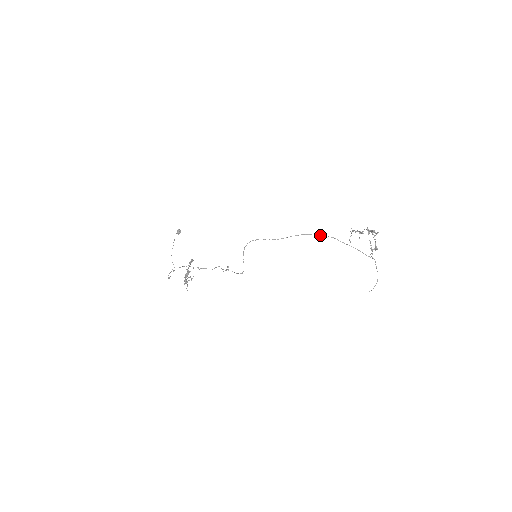
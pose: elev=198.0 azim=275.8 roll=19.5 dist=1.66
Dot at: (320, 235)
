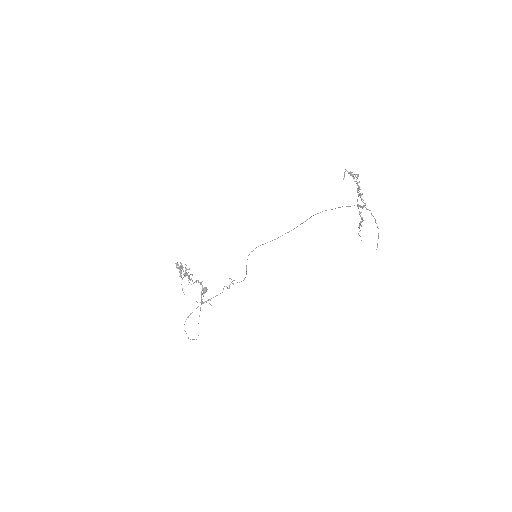
Dot at: occluded
